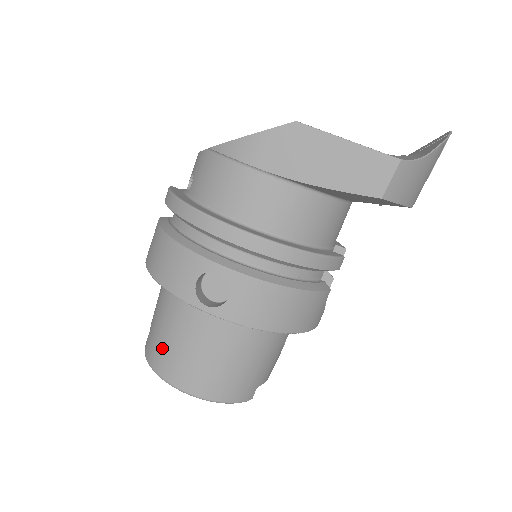
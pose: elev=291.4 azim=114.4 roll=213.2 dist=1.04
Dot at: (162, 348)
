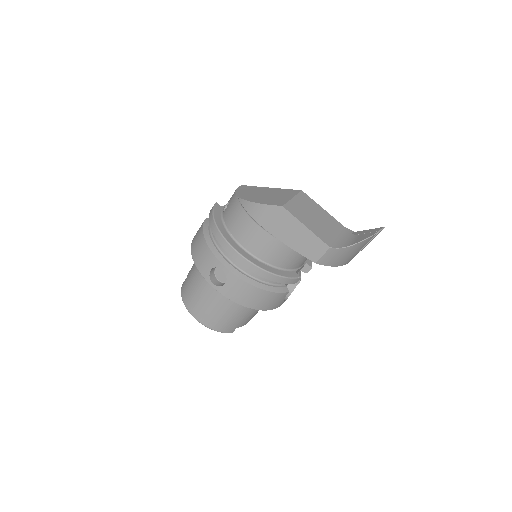
Dot at: (189, 291)
